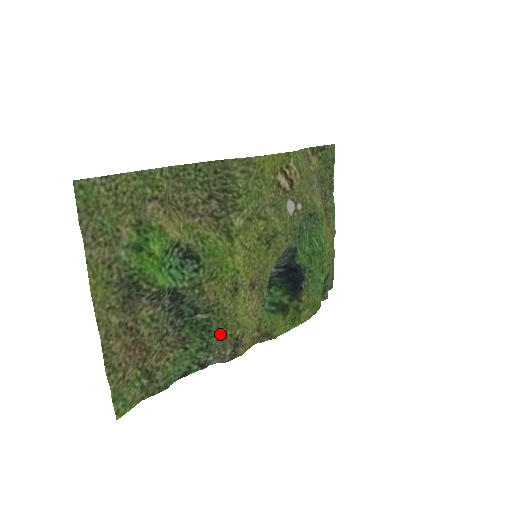
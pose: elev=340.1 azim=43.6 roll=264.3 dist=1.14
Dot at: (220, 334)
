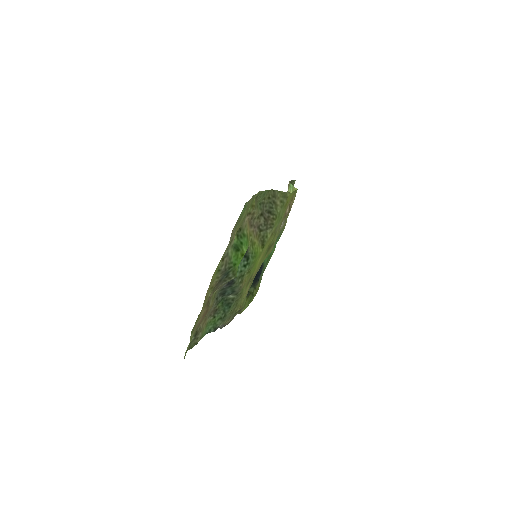
Dot at: (232, 309)
